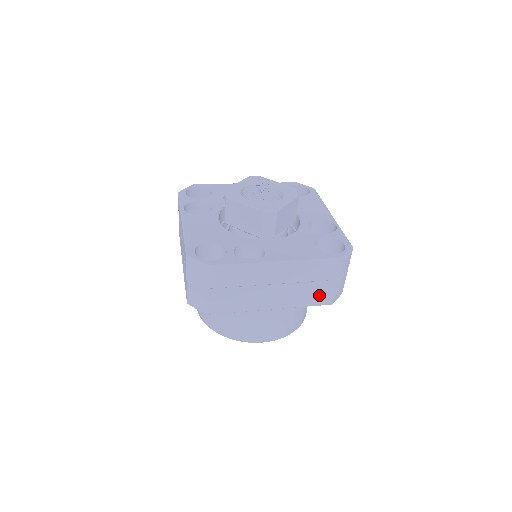
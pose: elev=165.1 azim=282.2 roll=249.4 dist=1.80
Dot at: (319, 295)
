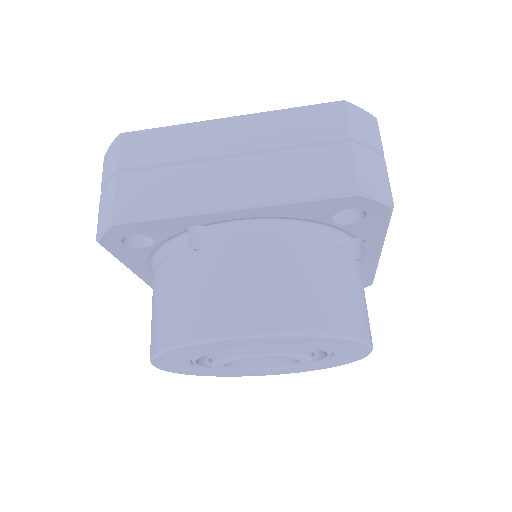
Dot at: (323, 172)
